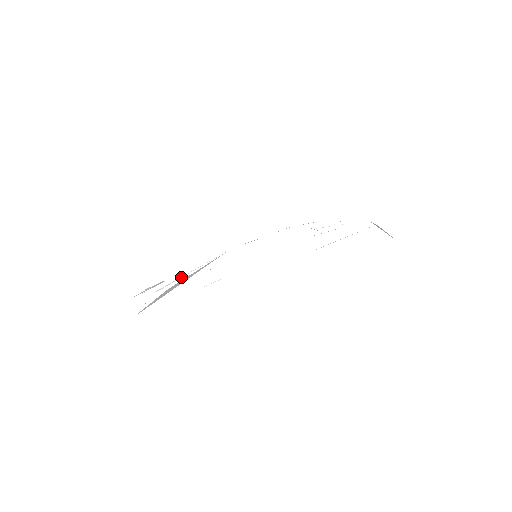
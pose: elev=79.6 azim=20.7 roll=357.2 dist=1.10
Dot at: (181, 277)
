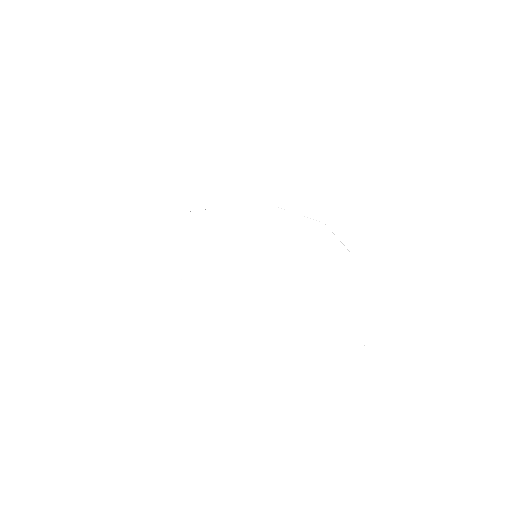
Dot at: occluded
